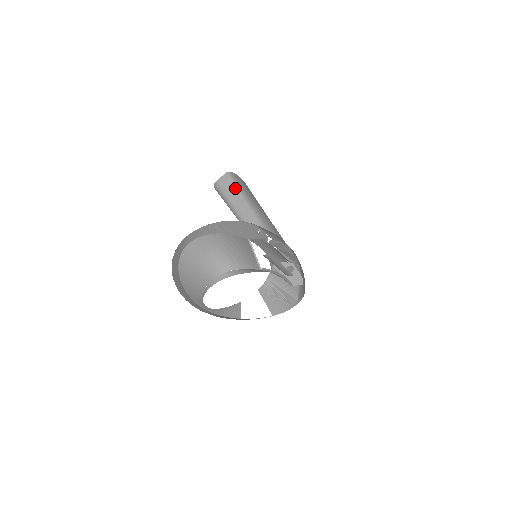
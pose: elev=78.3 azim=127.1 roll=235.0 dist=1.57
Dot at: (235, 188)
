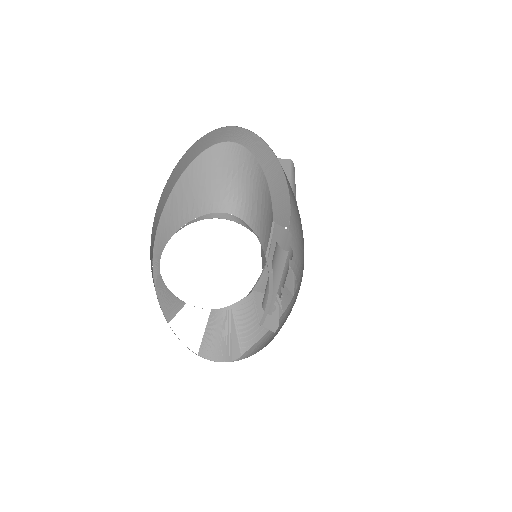
Dot at: (289, 176)
